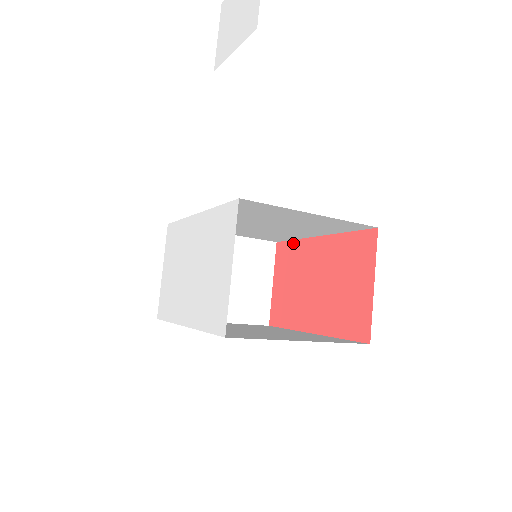
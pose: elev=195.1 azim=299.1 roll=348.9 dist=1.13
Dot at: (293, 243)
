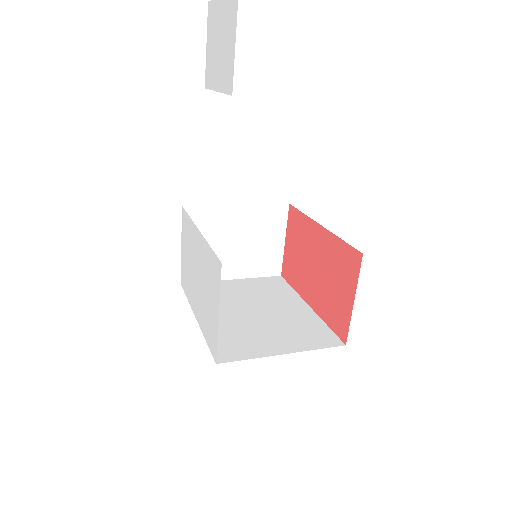
Dot at: (301, 215)
